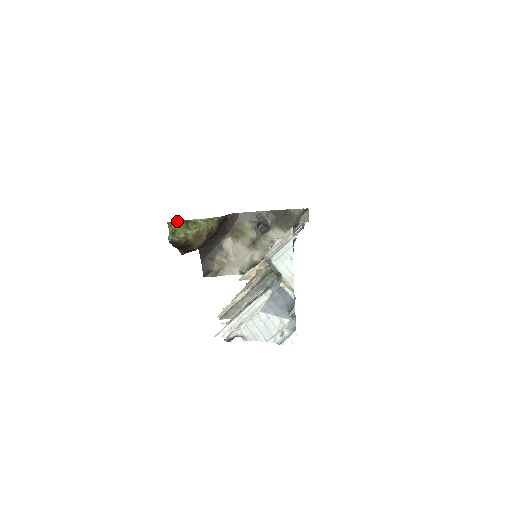
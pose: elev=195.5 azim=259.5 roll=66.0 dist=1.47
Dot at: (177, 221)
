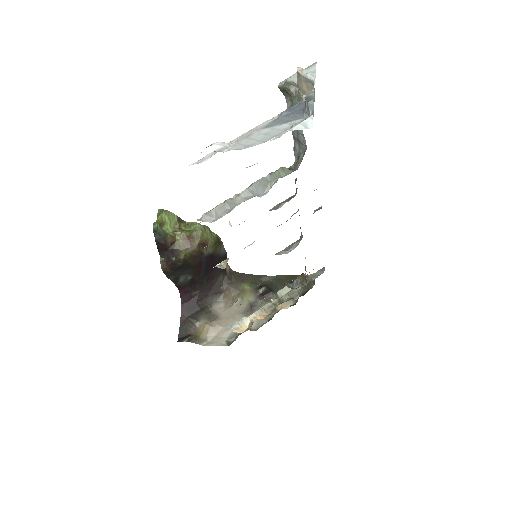
Dot at: occluded
